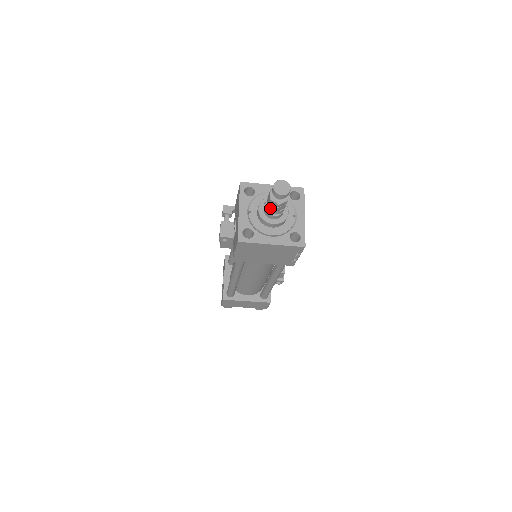
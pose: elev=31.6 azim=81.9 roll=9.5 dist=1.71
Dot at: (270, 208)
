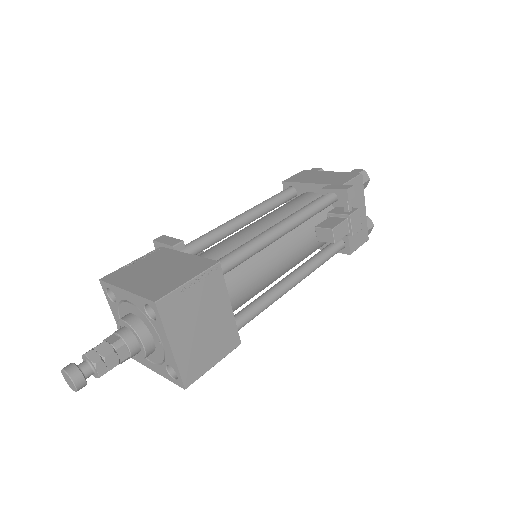
Dot at: occluded
